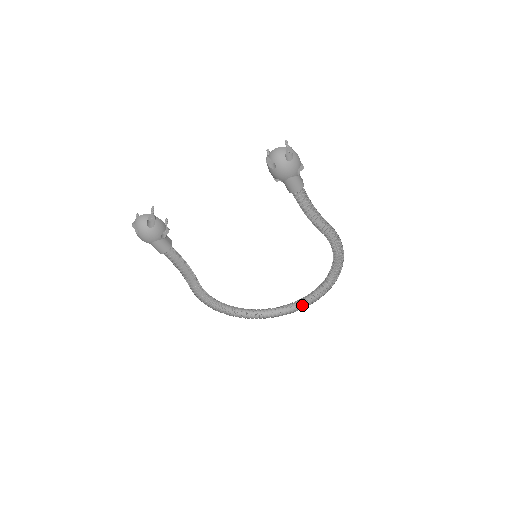
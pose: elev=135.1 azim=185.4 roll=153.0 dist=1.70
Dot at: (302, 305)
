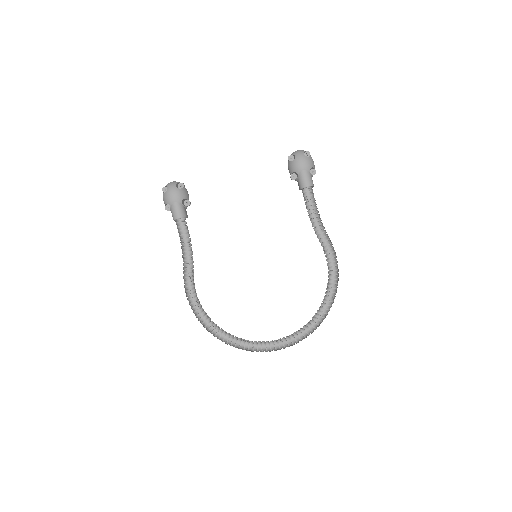
Dot at: (286, 346)
